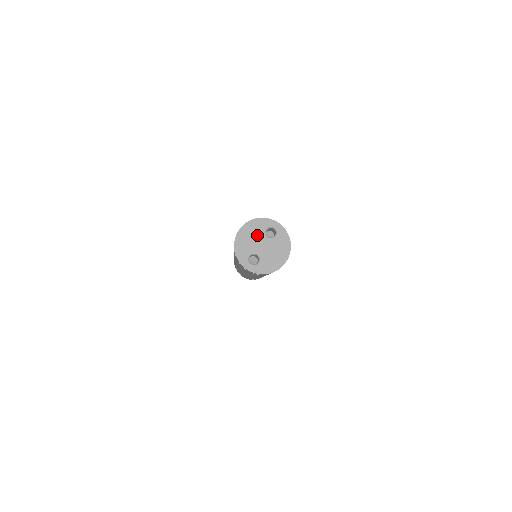
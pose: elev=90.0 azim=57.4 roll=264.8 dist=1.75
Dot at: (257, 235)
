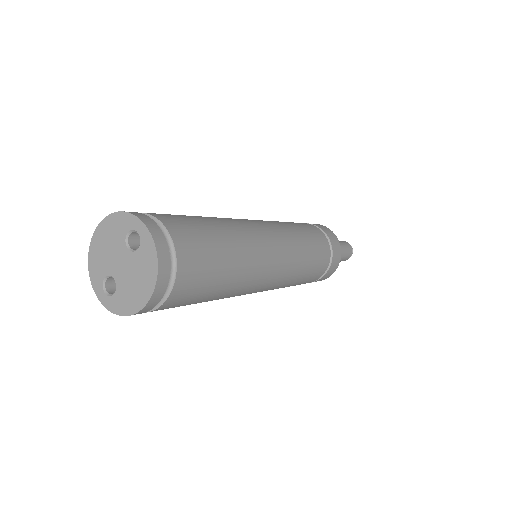
Dot at: (115, 243)
